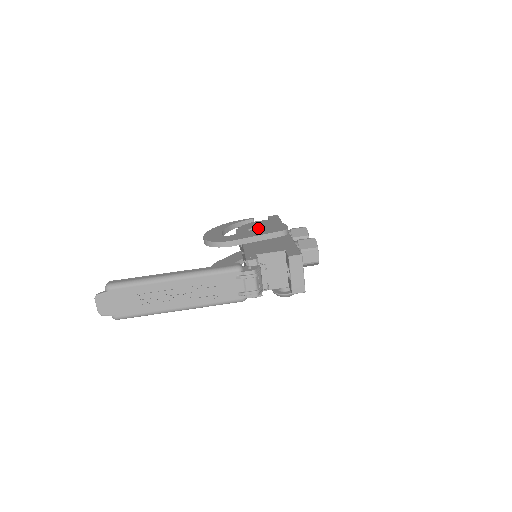
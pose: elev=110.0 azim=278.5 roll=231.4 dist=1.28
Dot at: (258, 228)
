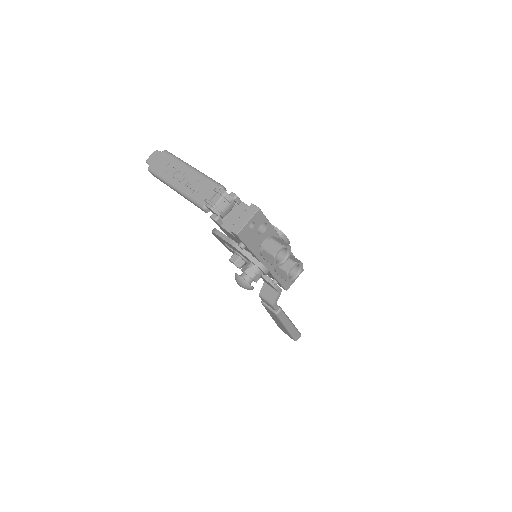
Dot at: occluded
